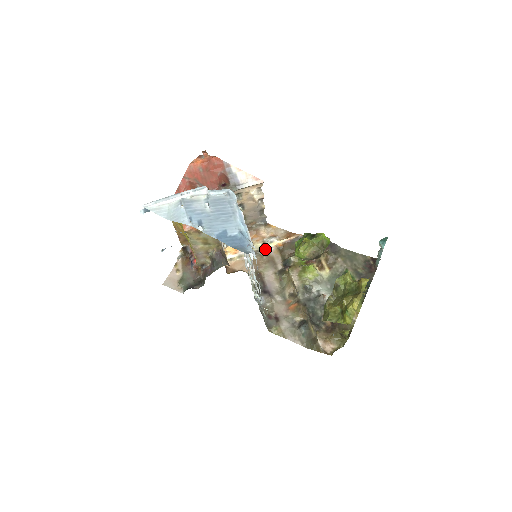
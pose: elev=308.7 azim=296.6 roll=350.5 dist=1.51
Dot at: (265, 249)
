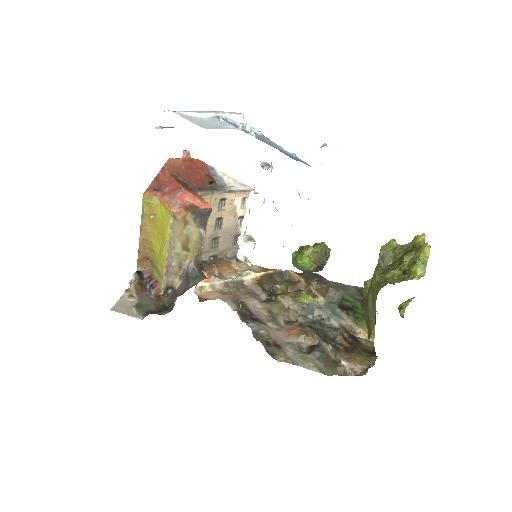
Dot at: (241, 281)
